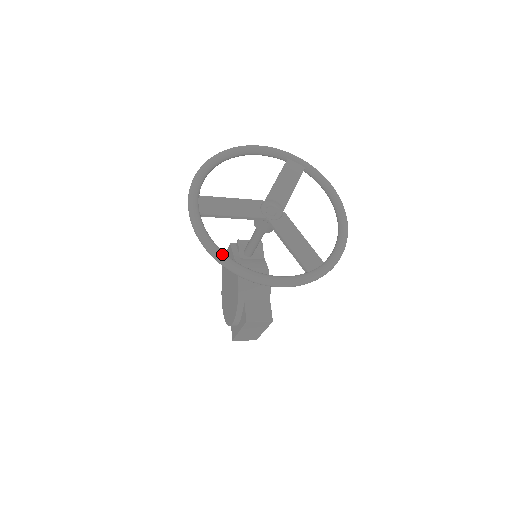
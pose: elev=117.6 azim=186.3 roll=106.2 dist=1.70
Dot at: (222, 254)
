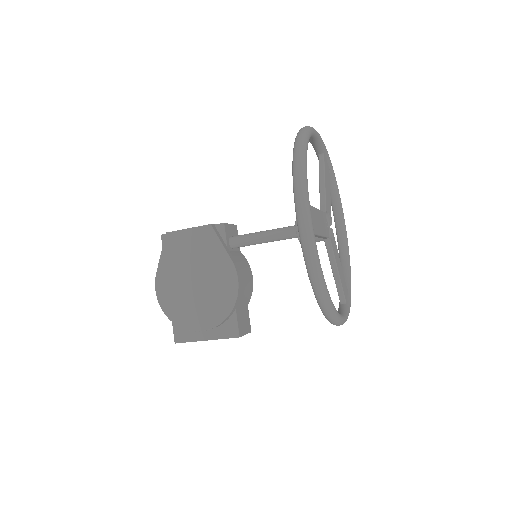
Dot at: occluded
